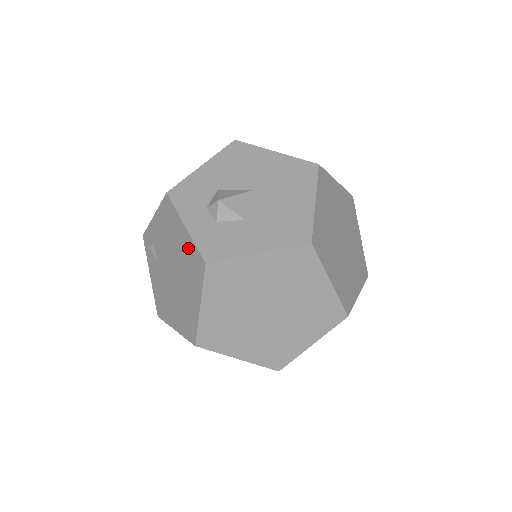
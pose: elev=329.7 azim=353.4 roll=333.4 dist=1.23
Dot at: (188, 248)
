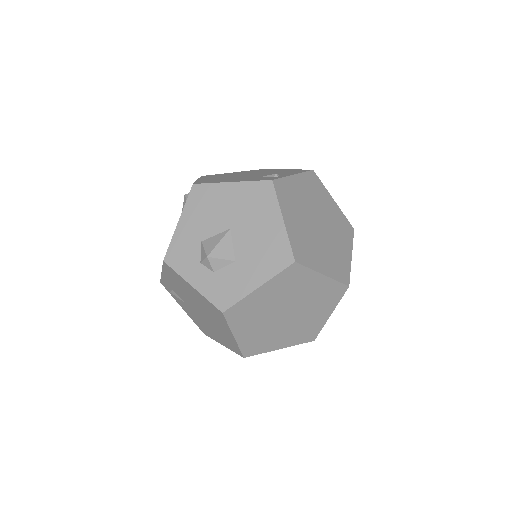
Dot at: (203, 300)
